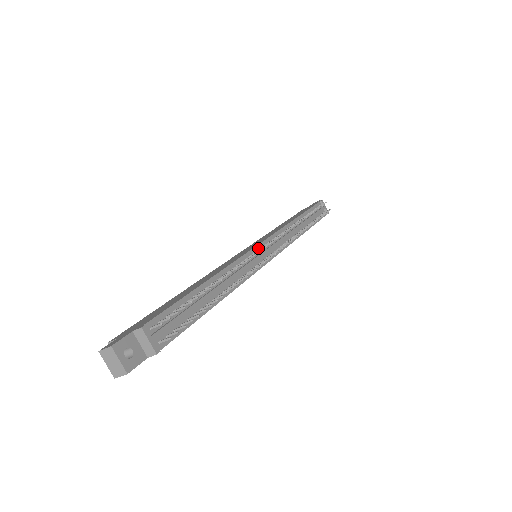
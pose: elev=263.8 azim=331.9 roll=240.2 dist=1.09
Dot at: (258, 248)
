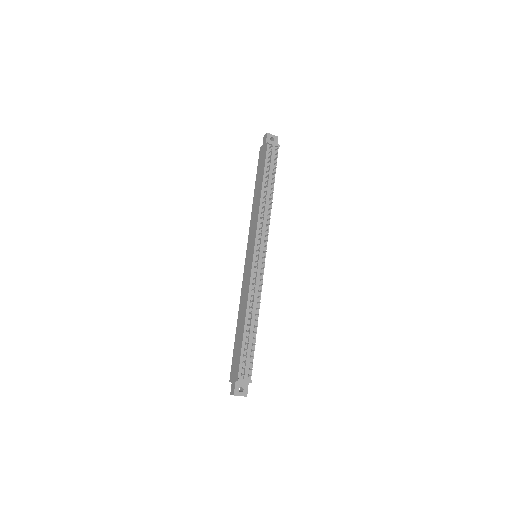
Dot at: (254, 260)
